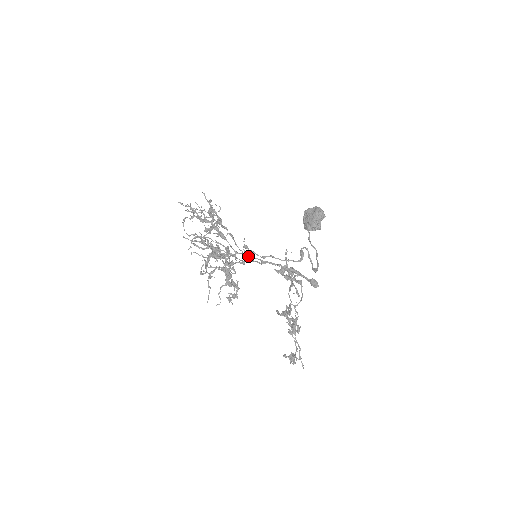
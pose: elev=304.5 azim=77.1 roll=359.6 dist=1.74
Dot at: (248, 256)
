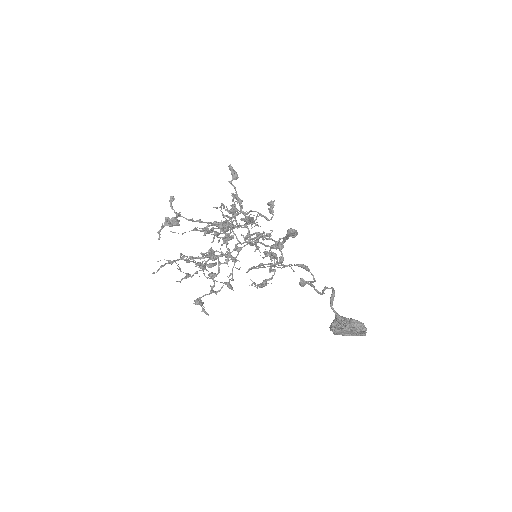
Dot at: occluded
